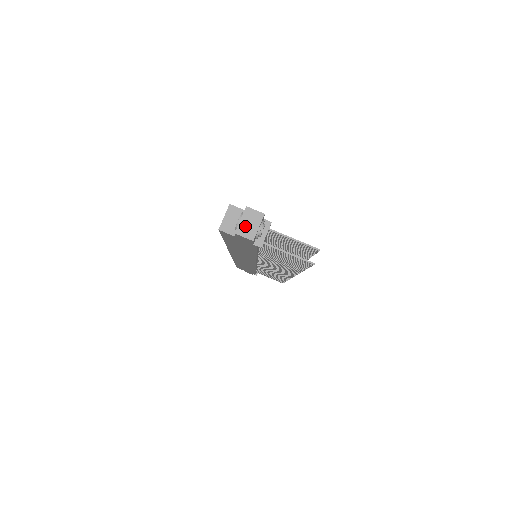
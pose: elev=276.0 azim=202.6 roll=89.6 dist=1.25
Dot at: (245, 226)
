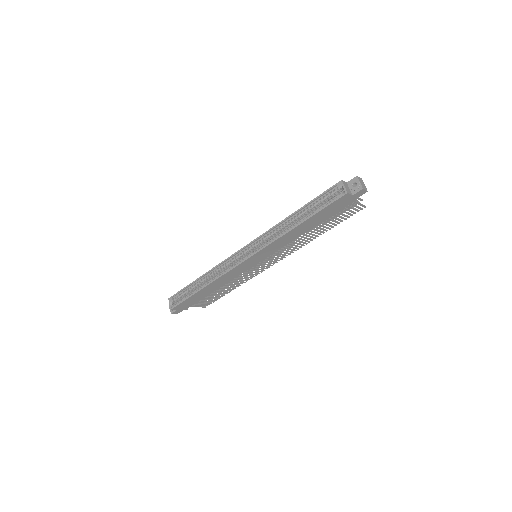
Dot at: (362, 185)
